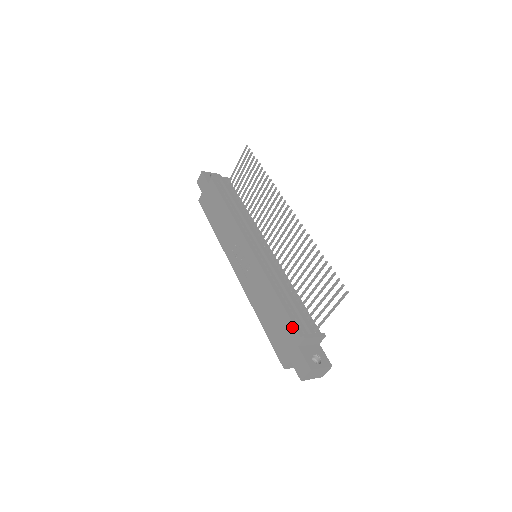
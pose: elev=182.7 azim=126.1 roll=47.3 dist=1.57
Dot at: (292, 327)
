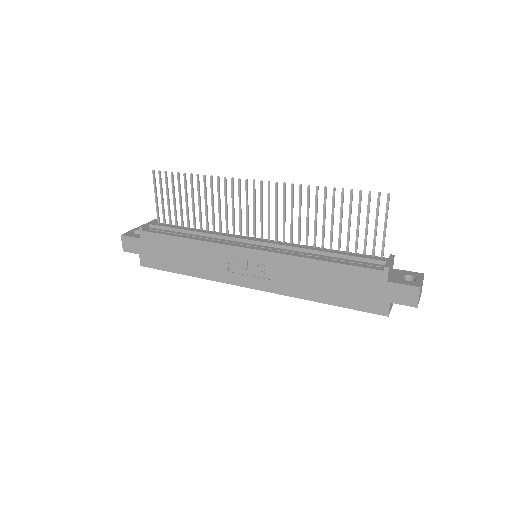
Dot at: (365, 271)
